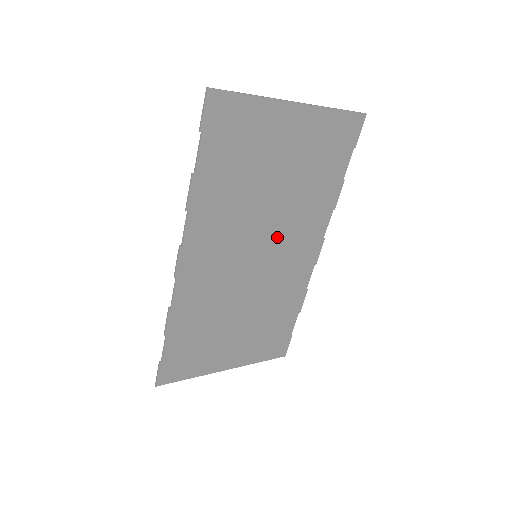
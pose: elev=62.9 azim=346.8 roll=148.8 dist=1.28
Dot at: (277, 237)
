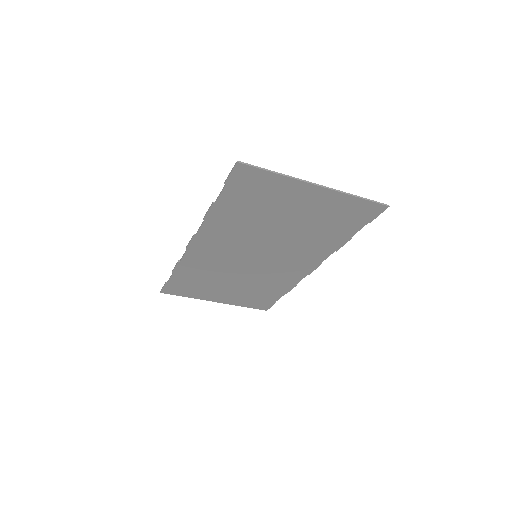
Dot at: (277, 252)
